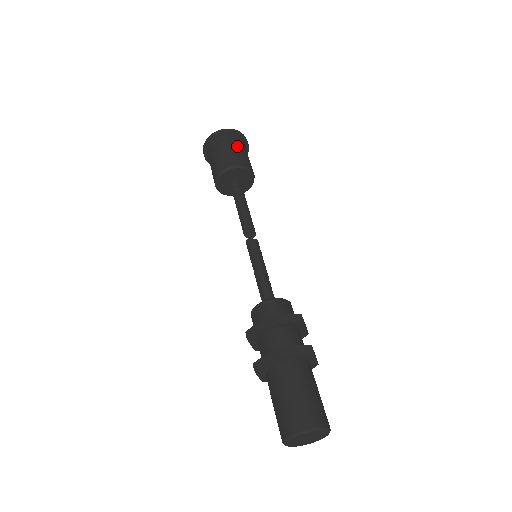
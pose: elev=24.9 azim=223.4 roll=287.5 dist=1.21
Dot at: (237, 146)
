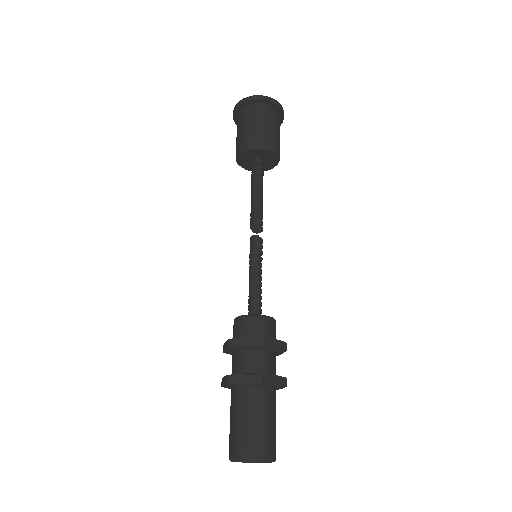
Dot at: (276, 124)
